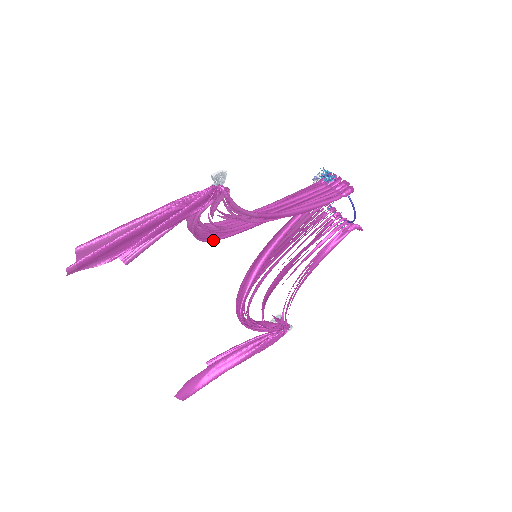
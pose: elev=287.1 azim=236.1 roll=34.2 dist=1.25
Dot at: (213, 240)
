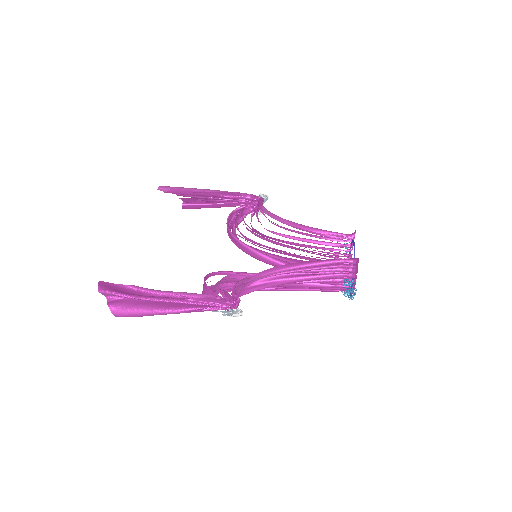
Dot at: (236, 237)
